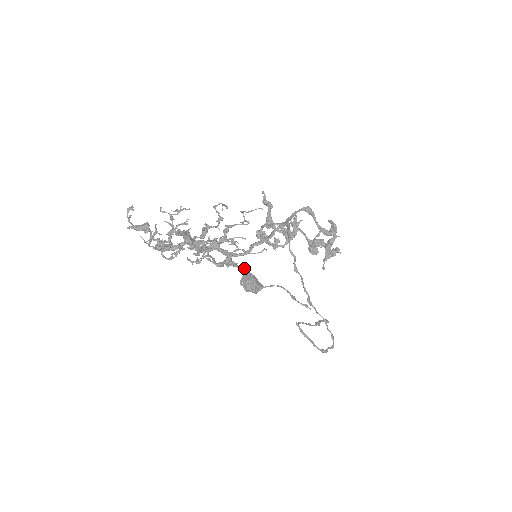
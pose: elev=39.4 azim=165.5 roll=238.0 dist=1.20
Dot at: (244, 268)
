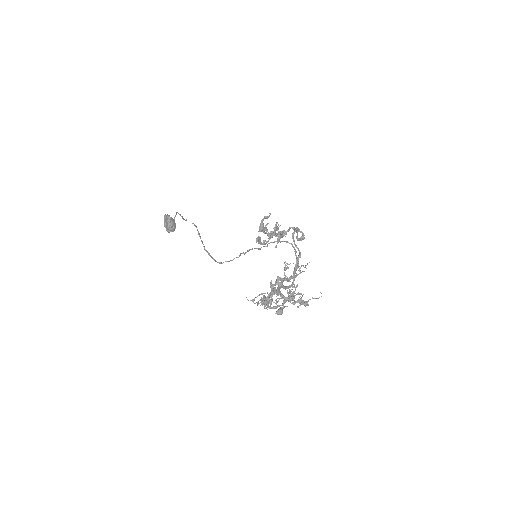
Dot at: occluded
